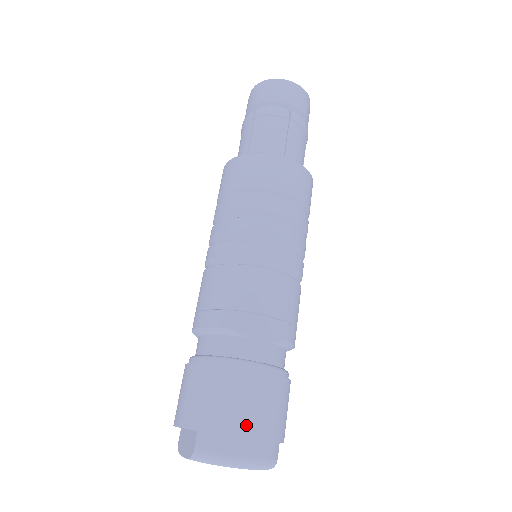
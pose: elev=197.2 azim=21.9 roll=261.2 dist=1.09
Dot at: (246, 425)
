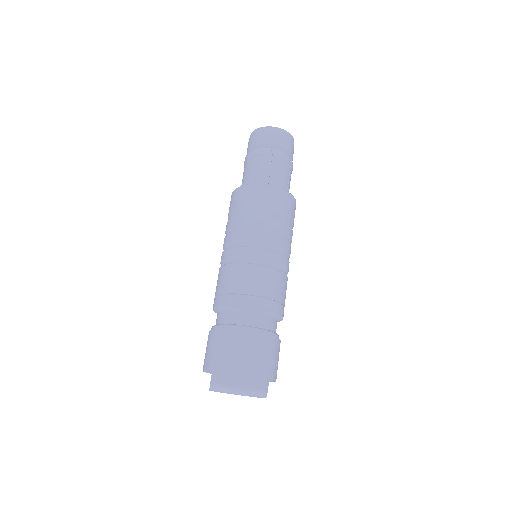
Dot at: (240, 366)
